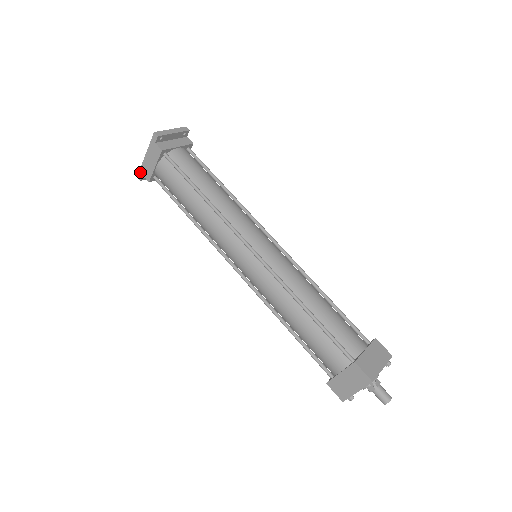
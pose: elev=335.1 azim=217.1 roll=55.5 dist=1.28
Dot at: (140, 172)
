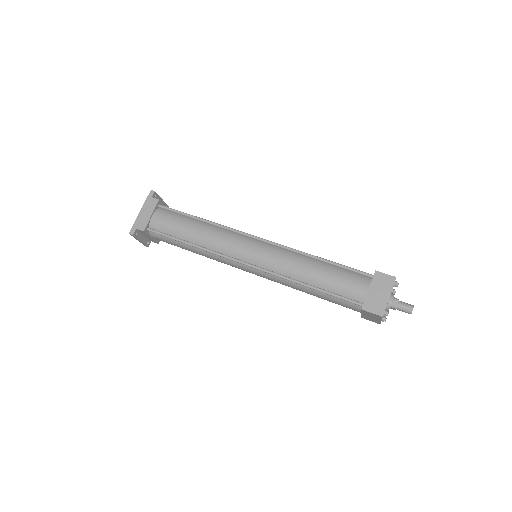
Dot at: (133, 227)
